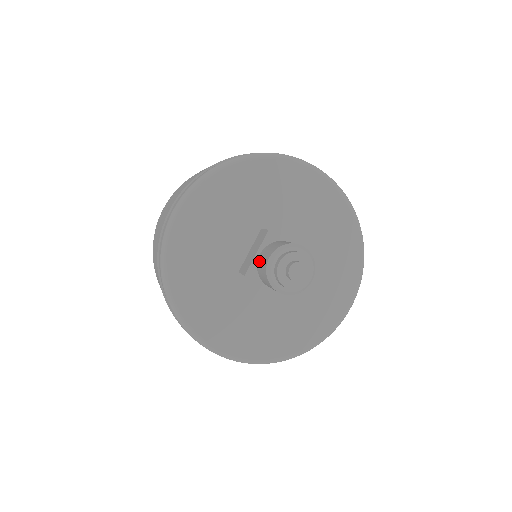
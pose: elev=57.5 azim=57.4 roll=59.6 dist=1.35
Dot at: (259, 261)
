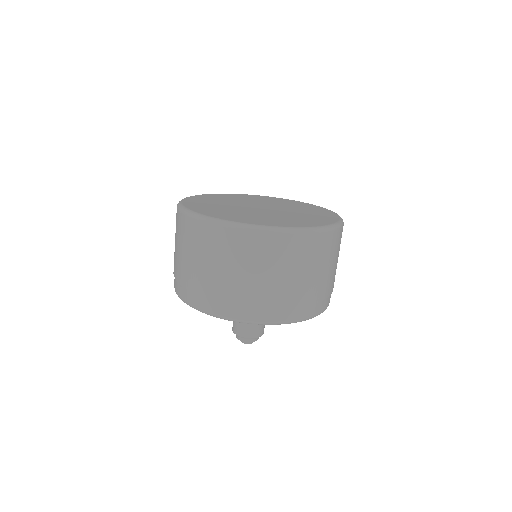
Dot at: occluded
